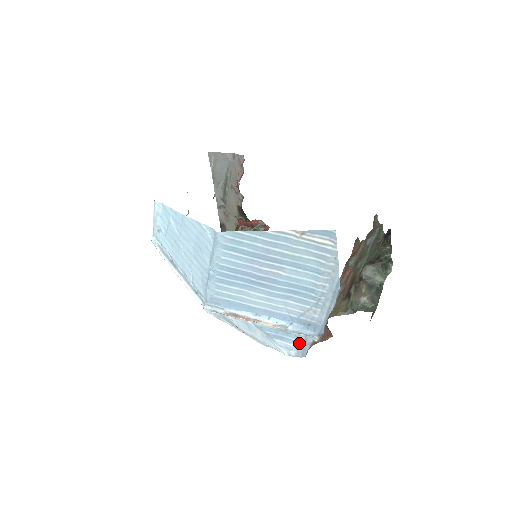
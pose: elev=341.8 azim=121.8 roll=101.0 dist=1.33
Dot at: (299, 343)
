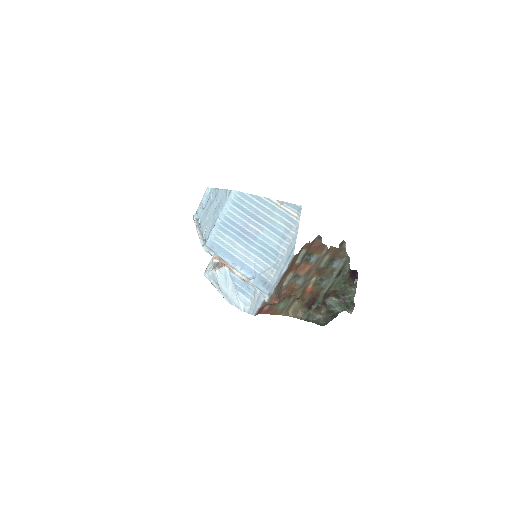
Dot at: (254, 299)
